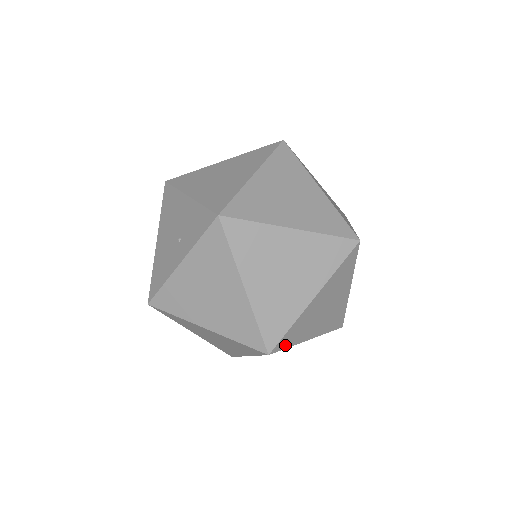
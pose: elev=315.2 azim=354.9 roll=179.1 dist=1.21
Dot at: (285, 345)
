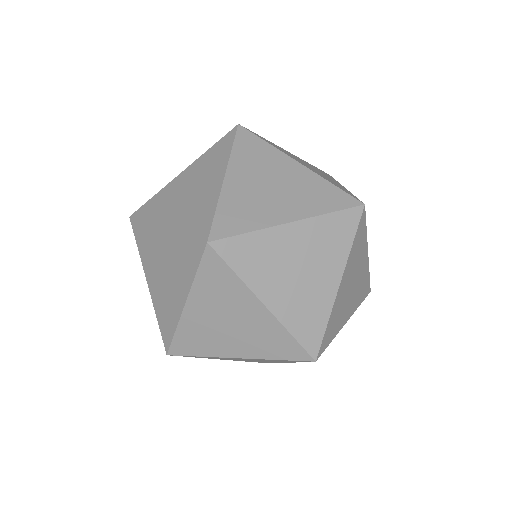
Dot at: (234, 231)
